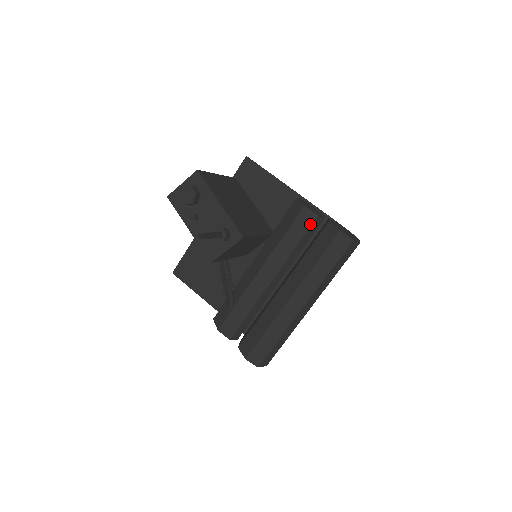
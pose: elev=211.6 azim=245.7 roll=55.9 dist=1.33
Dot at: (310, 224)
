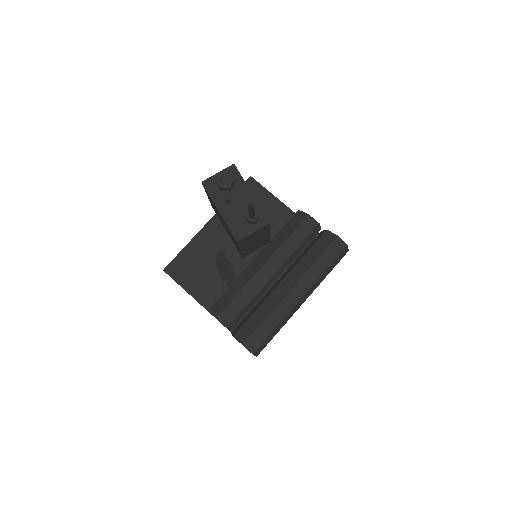
Dot at: (312, 229)
